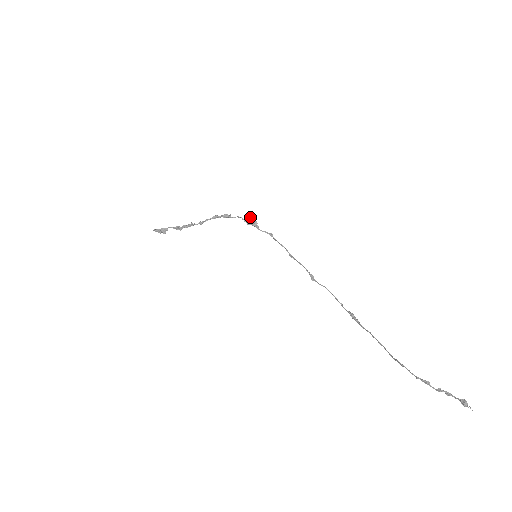
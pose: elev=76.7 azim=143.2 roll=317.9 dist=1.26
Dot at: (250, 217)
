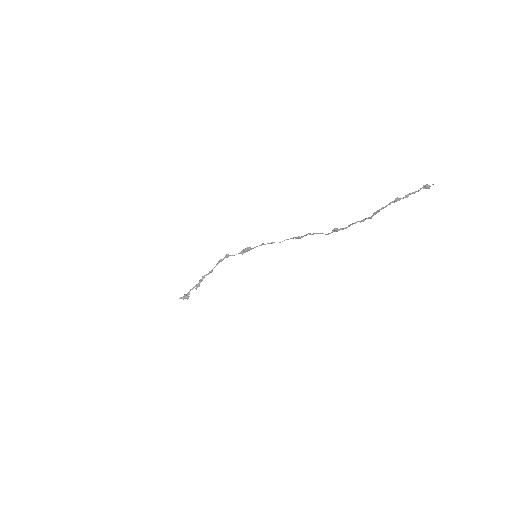
Dot at: (245, 248)
